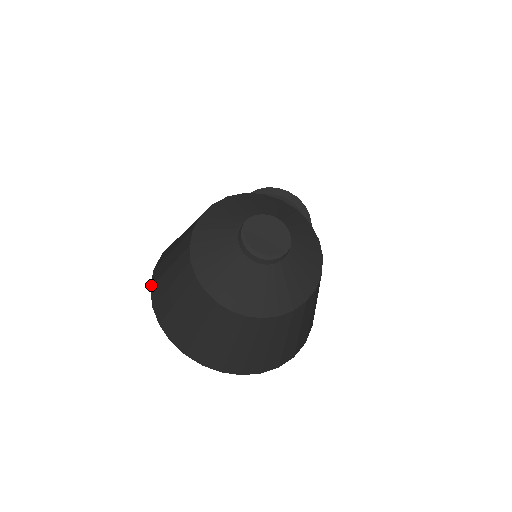
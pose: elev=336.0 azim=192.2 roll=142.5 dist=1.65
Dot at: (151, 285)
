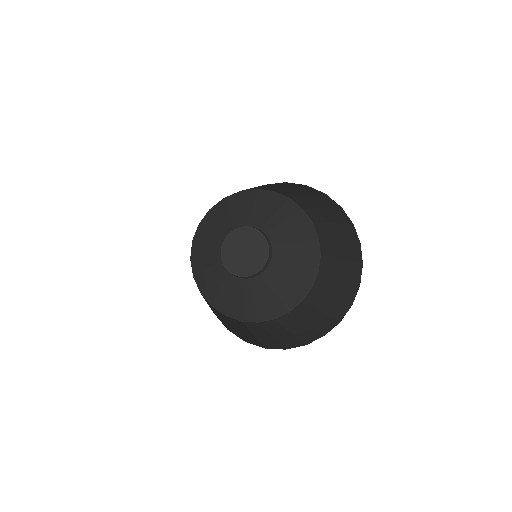
Dot at: occluded
